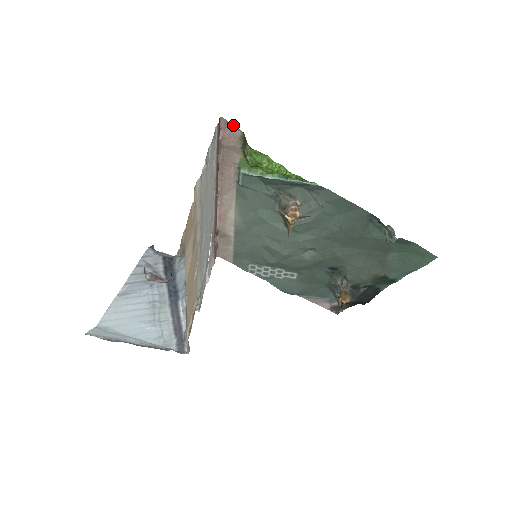
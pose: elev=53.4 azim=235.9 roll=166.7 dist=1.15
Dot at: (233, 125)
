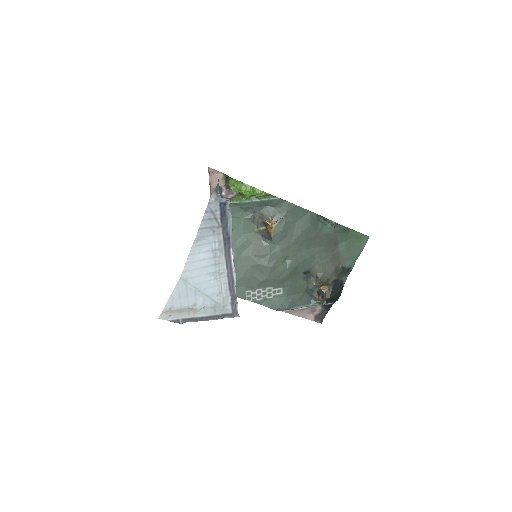
Dot at: occluded
